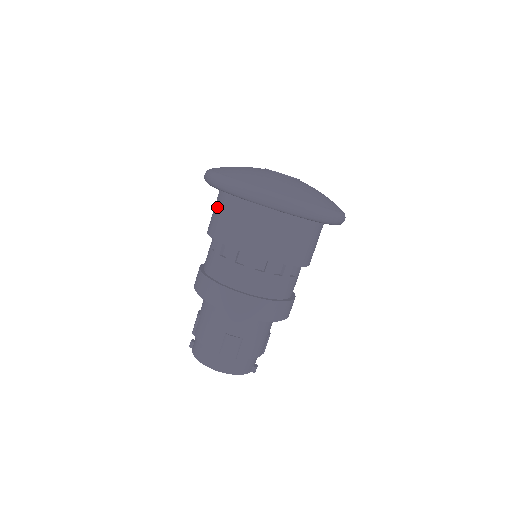
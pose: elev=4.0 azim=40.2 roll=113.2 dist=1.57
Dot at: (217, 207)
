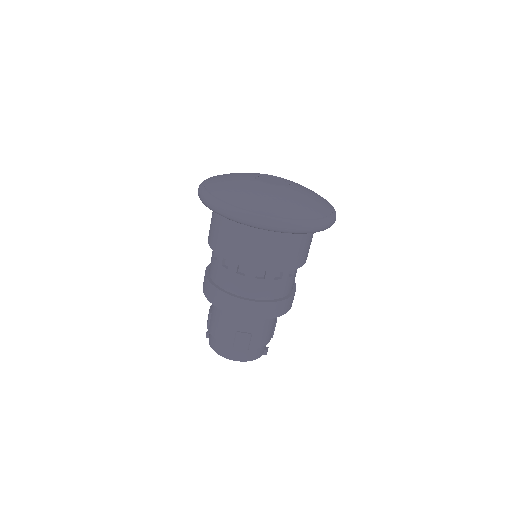
Dot at: (214, 221)
